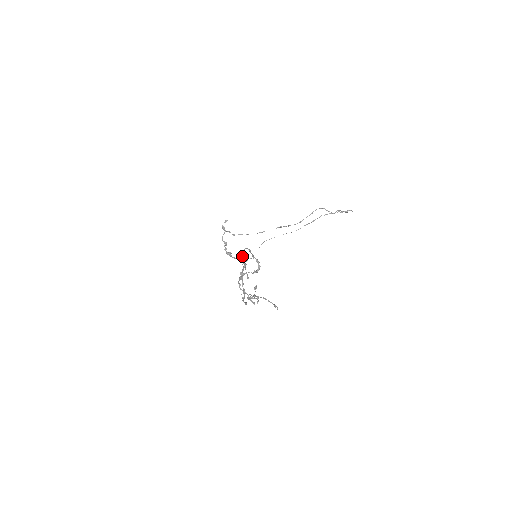
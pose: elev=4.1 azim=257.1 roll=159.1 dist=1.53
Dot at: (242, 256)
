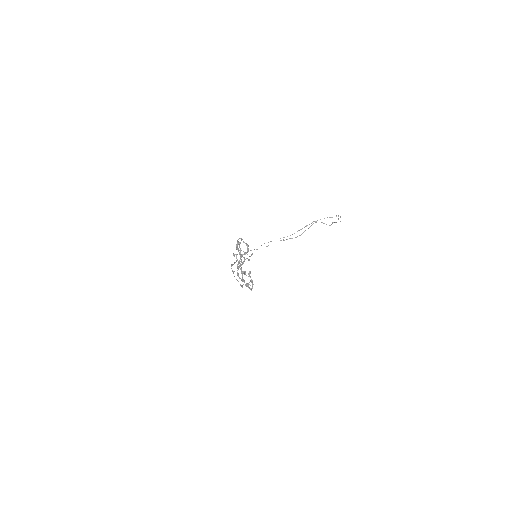
Dot at: (236, 245)
